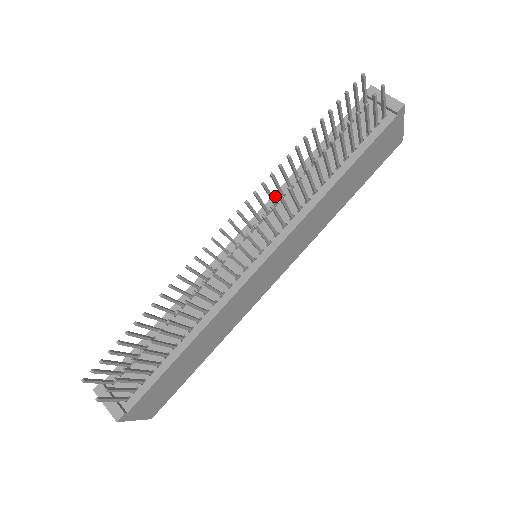
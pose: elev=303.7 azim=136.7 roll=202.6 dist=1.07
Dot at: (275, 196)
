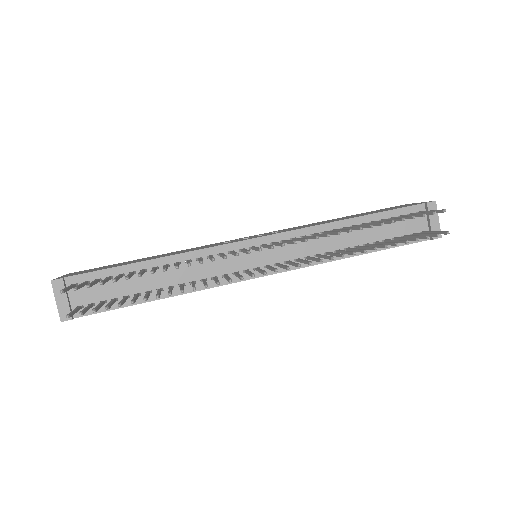
Dot at: (308, 229)
